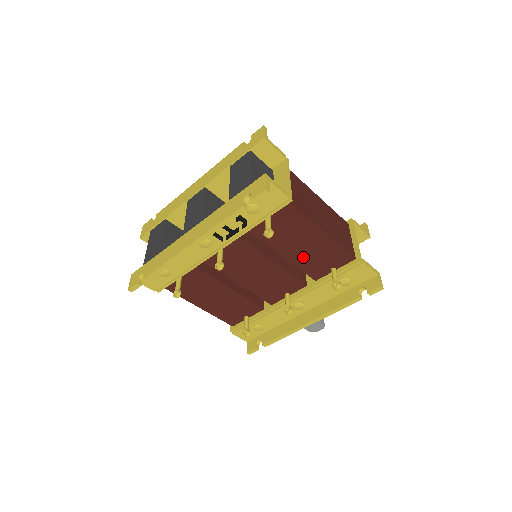
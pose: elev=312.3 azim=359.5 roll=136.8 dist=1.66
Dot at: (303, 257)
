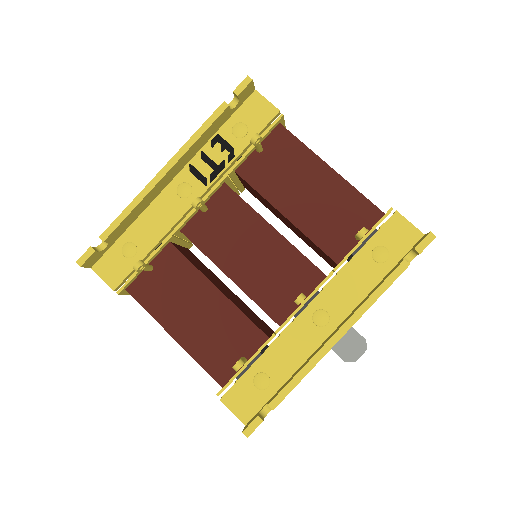
Dot at: (312, 216)
